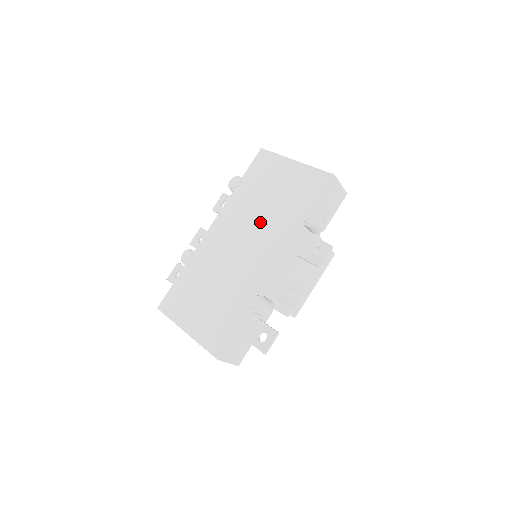
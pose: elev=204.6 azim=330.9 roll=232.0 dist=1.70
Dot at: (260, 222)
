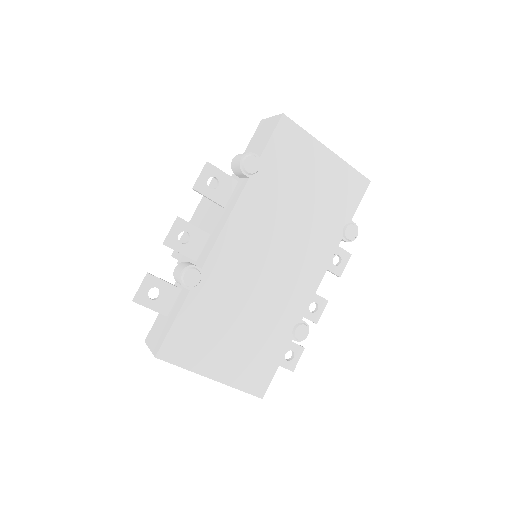
Dot at: (294, 232)
